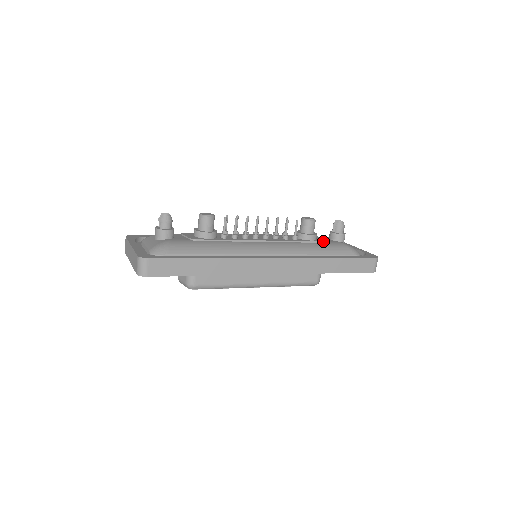
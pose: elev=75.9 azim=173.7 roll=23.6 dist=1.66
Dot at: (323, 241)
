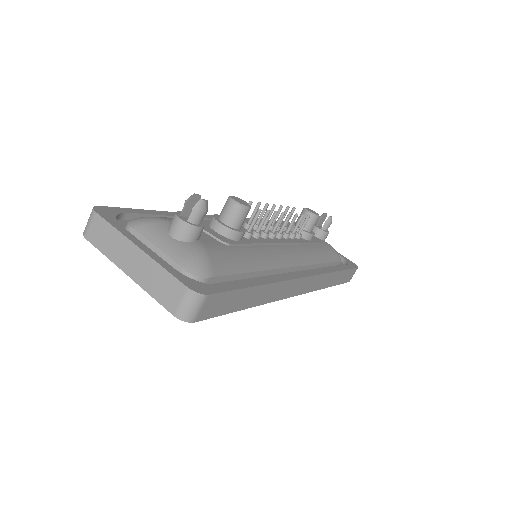
Dot at: occluded
